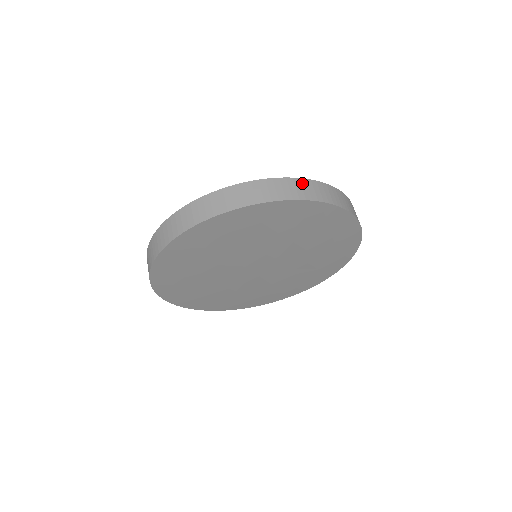
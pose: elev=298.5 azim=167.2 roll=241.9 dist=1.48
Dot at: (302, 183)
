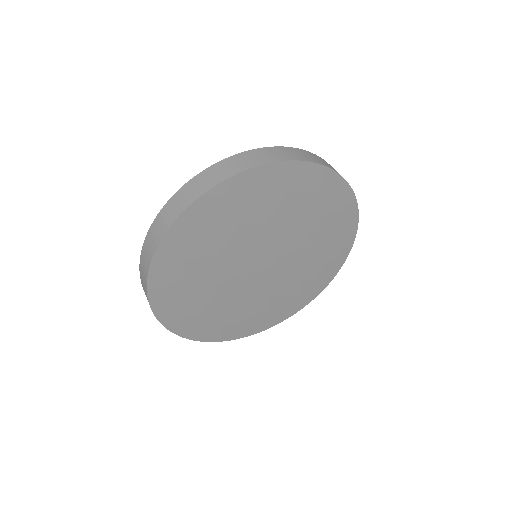
Dot at: (221, 165)
